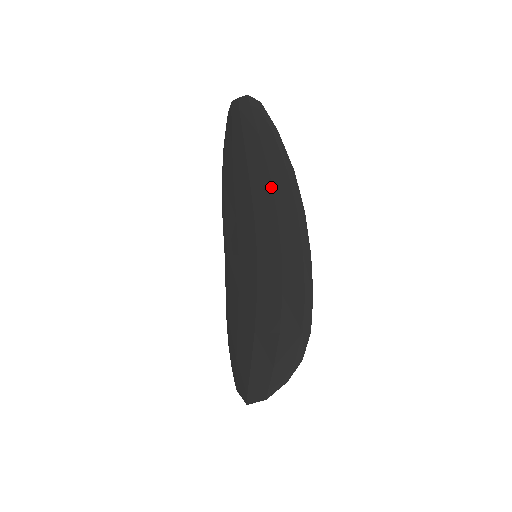
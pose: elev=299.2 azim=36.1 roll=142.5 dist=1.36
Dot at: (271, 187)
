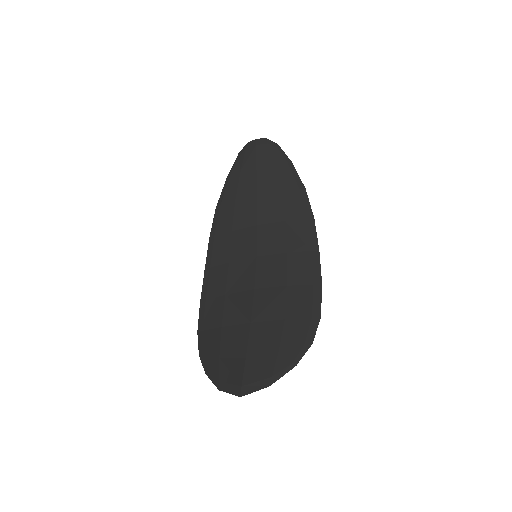
Dot at: (281, 200)
